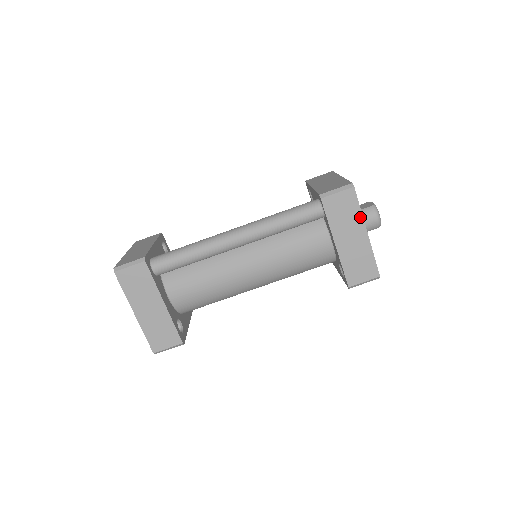
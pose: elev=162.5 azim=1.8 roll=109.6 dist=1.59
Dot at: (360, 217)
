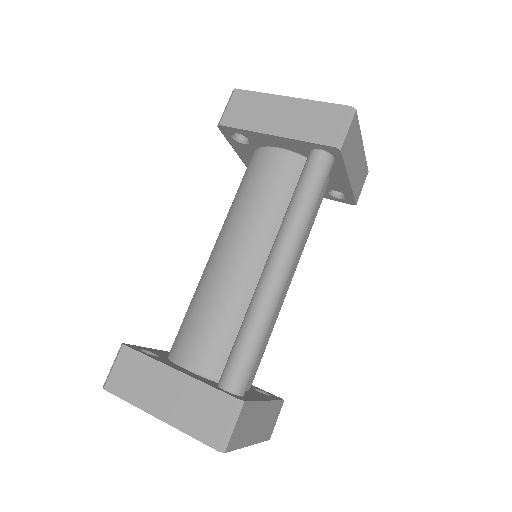
Dot at: (360, 135)
